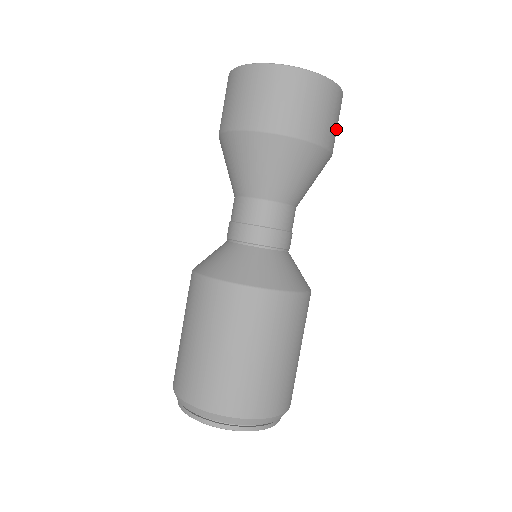
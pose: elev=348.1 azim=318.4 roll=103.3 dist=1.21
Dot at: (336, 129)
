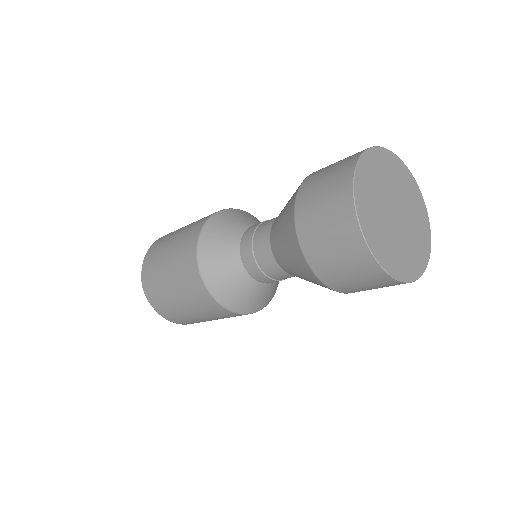
Dot at: occluded
